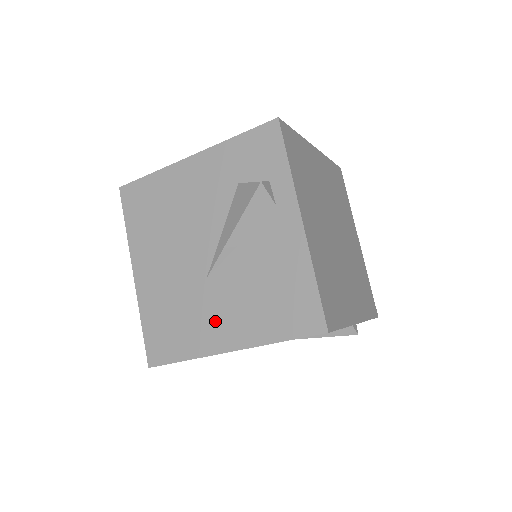
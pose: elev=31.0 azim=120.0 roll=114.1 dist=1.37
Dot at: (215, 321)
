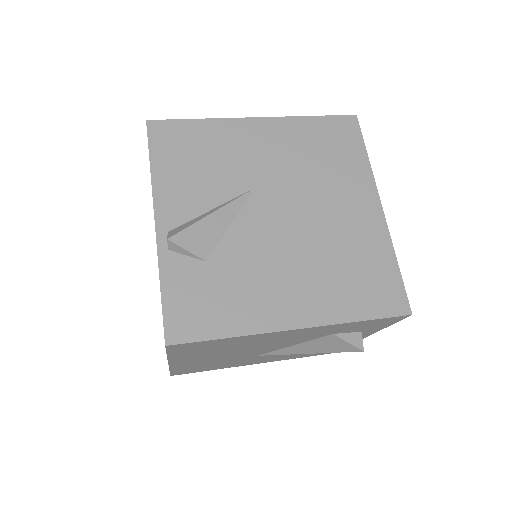
Dot at: occluded
